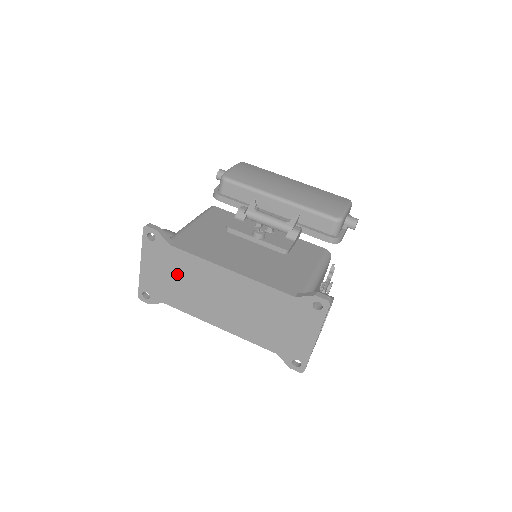
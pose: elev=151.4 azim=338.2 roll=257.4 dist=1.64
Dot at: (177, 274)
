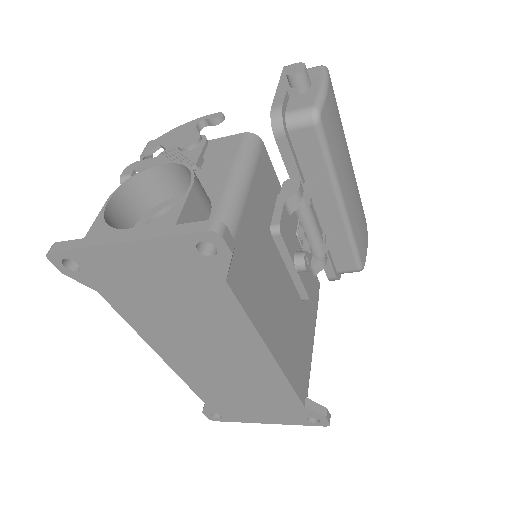
Dot at: (181, 300)
